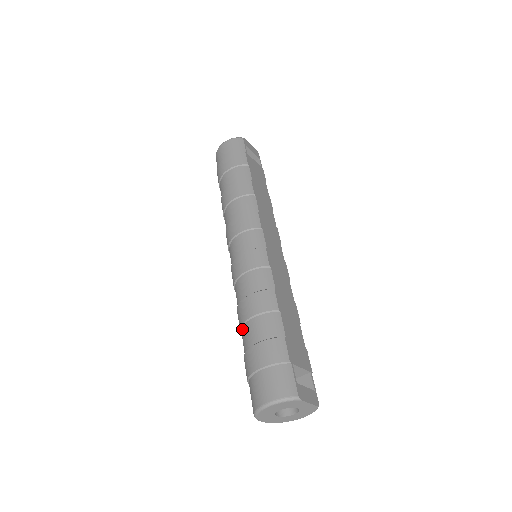
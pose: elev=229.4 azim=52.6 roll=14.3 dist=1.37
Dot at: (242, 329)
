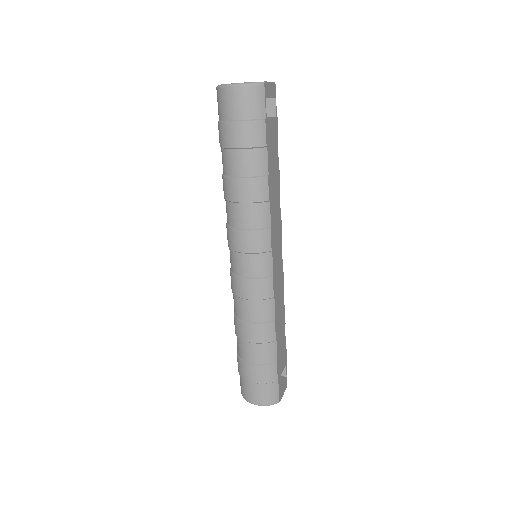
Dot at: (239, 340)
